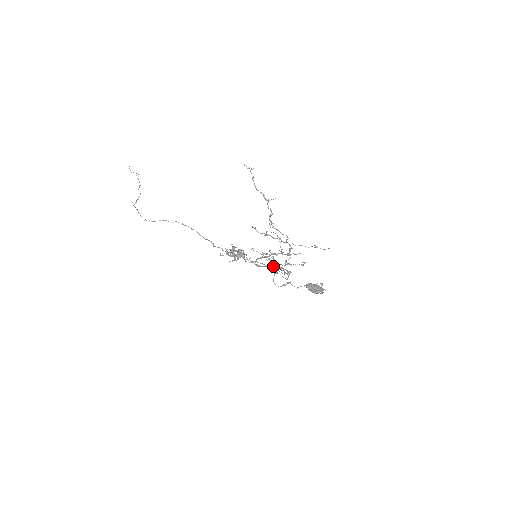
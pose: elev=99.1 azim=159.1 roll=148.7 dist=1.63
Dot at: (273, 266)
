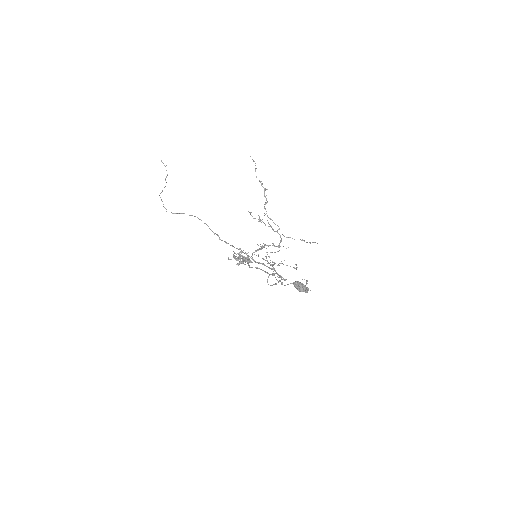
Dot at: (273, 274)
